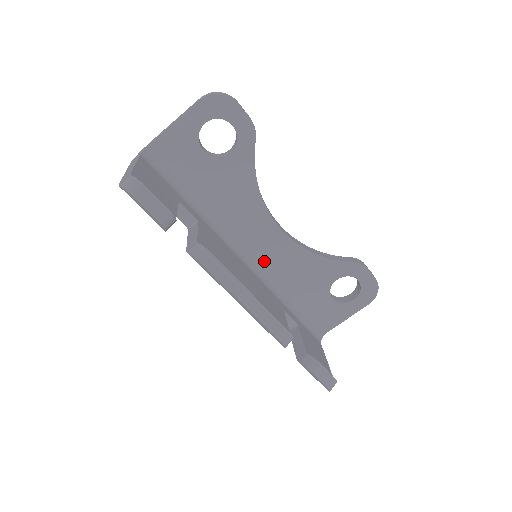
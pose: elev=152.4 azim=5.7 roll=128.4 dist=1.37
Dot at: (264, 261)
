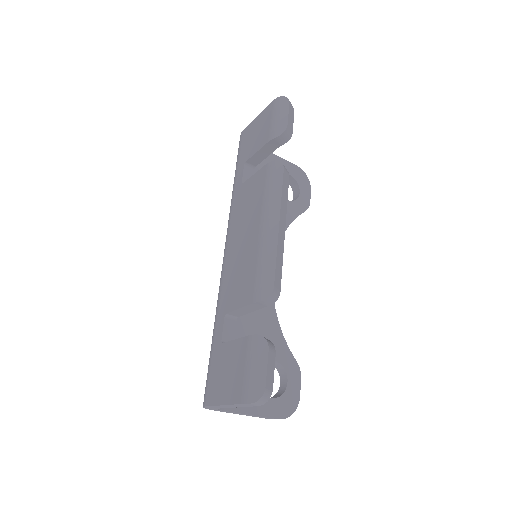
Dot at: occluded
